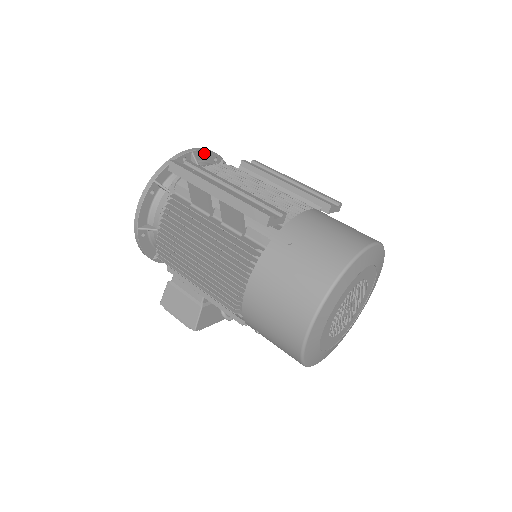
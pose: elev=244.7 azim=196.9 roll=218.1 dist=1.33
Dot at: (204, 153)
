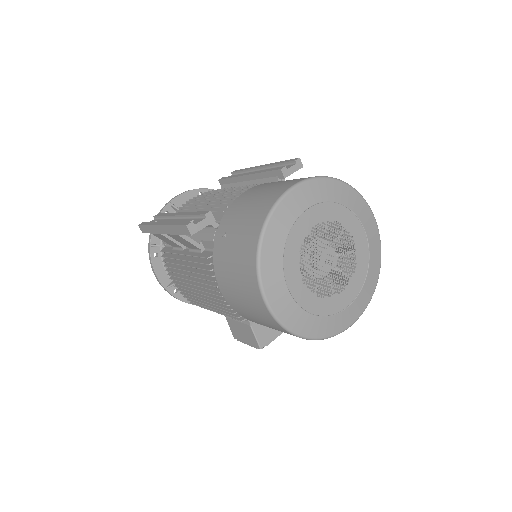
Dot at: (184, 196)
